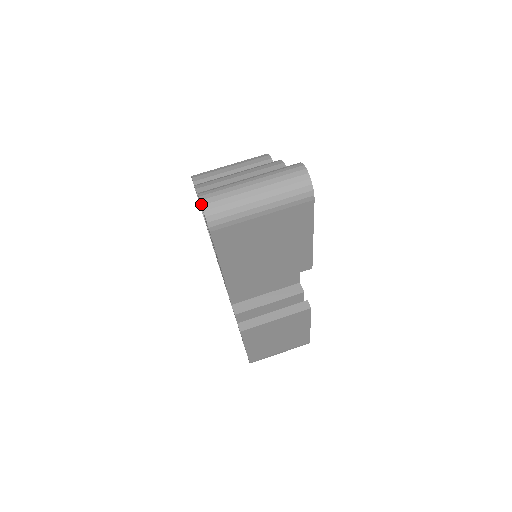
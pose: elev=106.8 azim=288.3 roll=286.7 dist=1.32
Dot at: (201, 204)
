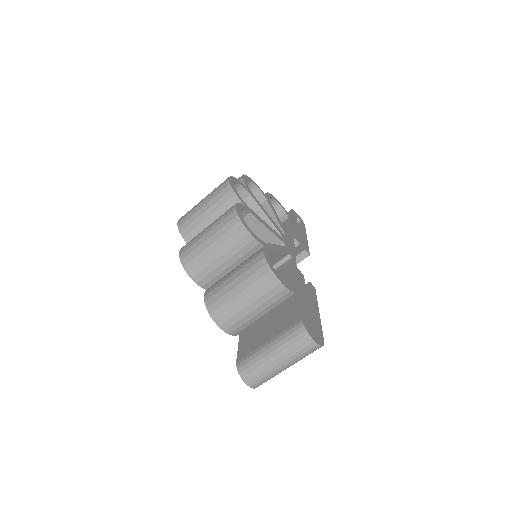
Dot at: occluded
